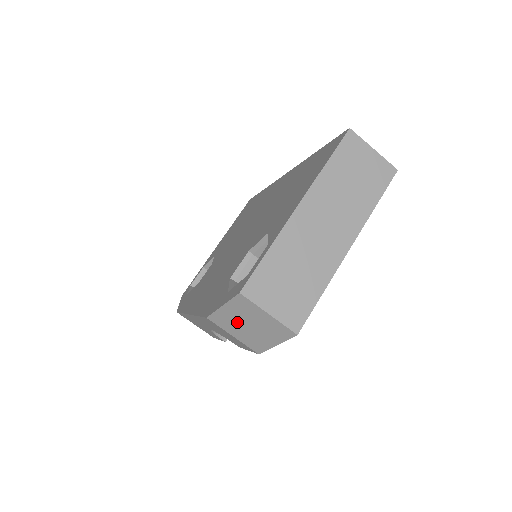
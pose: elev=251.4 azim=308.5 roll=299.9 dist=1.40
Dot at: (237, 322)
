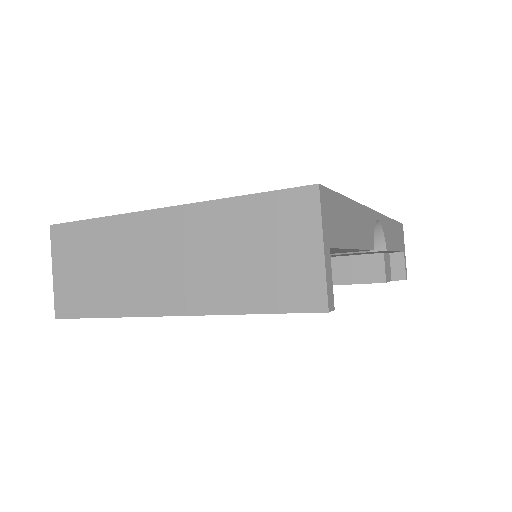
Dot at: occluded
